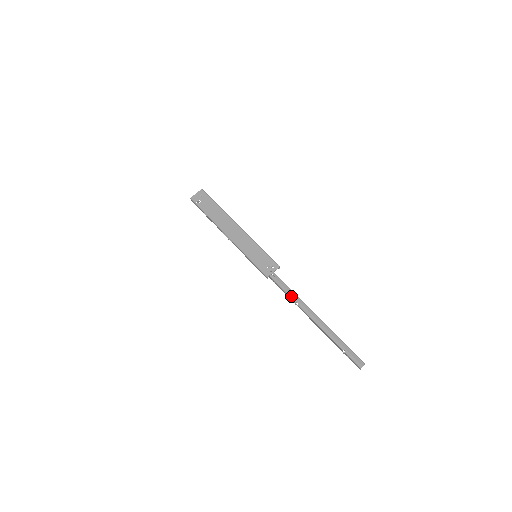
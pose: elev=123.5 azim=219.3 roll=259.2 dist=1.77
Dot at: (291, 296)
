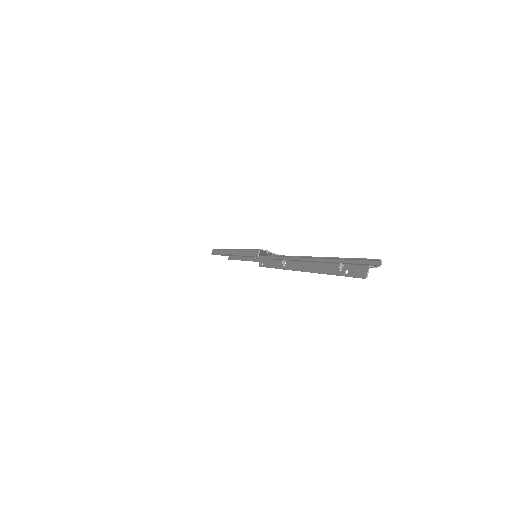
Dot at: occluded
